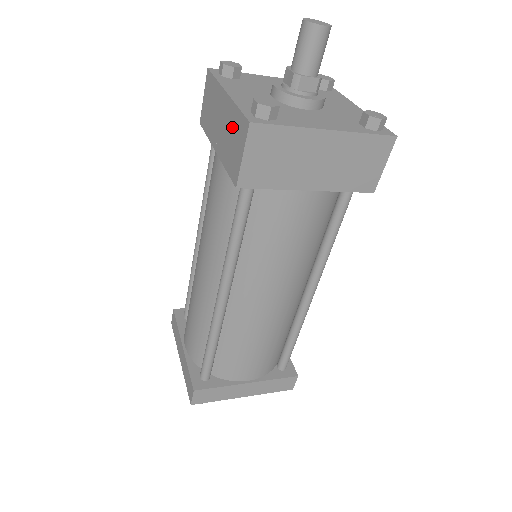
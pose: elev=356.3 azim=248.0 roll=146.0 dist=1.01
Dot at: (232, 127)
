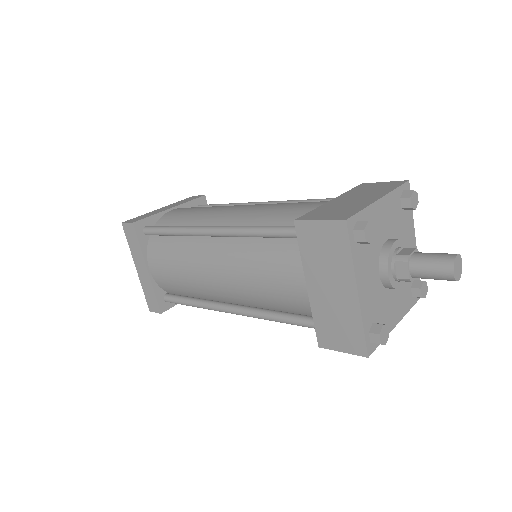
Dot at: (345, 322)
